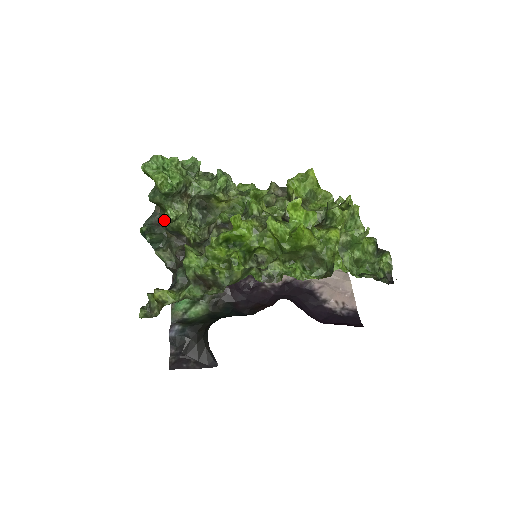
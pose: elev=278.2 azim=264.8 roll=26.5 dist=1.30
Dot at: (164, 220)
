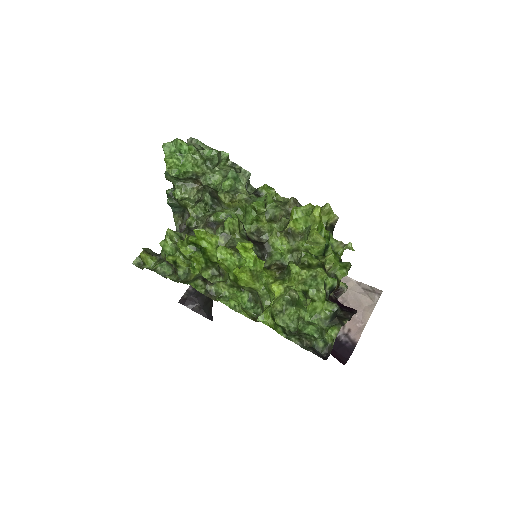
Dot at: (174, 196)
